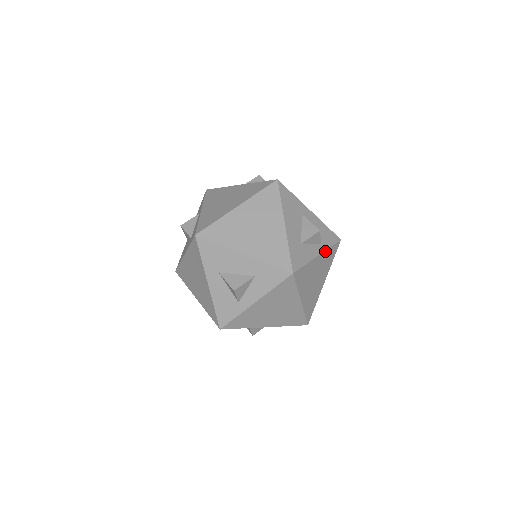
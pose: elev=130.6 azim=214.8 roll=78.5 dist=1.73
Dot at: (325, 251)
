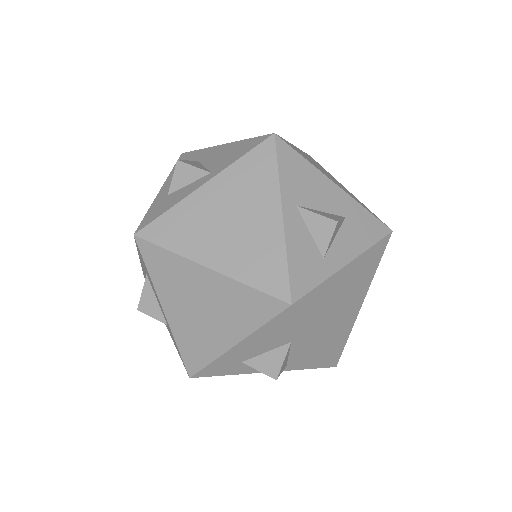
Dot at: (285, 370)
